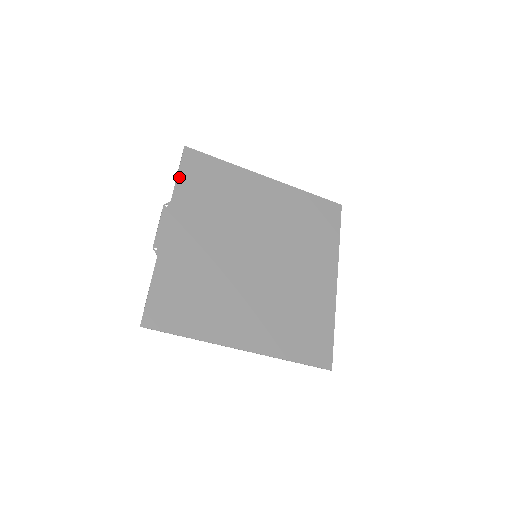
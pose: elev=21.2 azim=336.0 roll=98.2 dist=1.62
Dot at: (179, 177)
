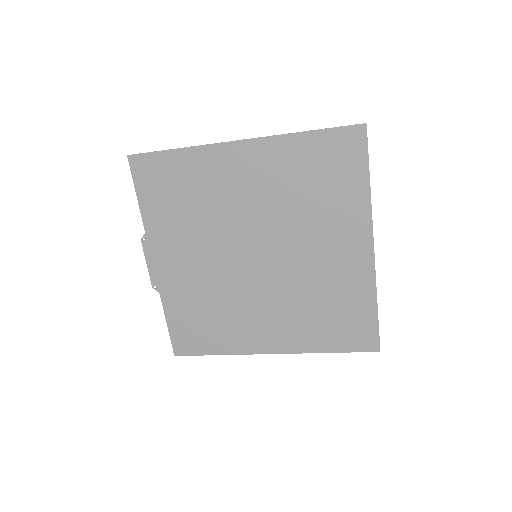
Dot at: (140, 200)
